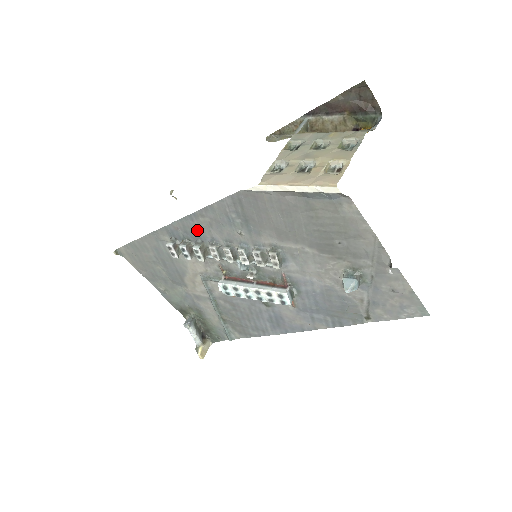
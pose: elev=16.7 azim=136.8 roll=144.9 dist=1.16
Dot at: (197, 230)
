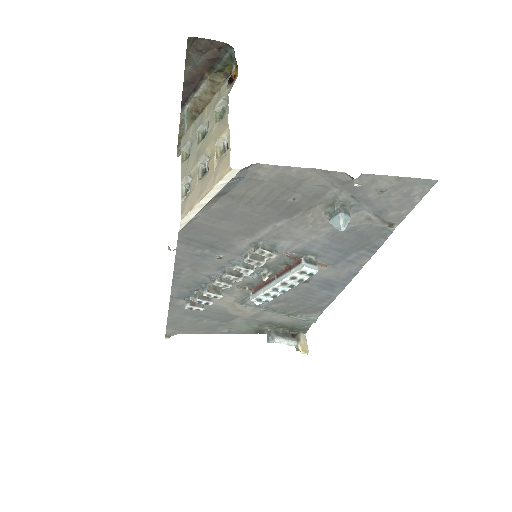
Dot at: (192, 281)
